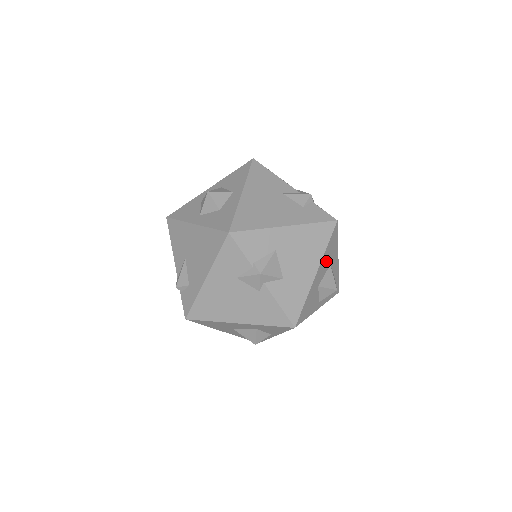
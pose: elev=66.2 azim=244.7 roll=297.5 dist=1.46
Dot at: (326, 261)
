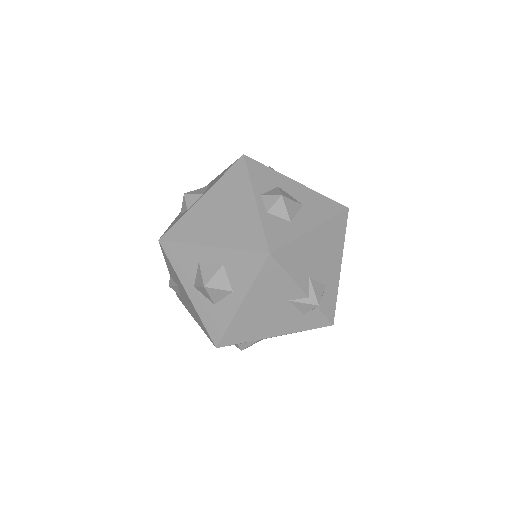
Dot at: occluded
